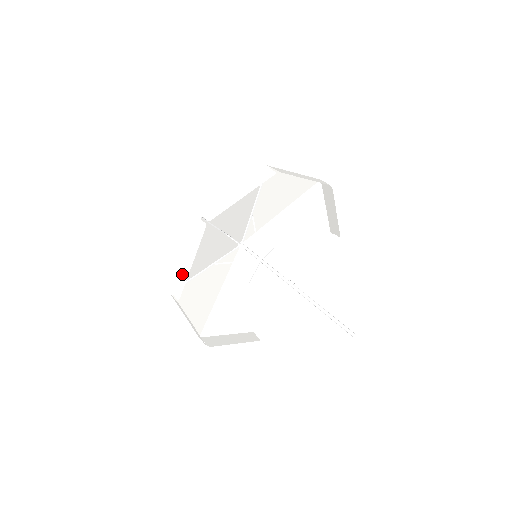
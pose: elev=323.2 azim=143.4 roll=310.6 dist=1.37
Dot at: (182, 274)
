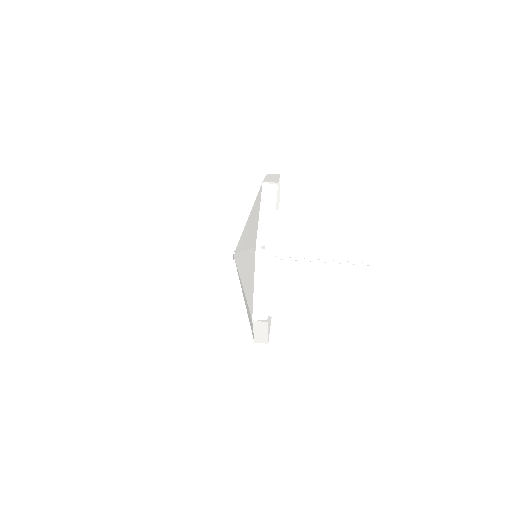
Dot at: (266, 226)
